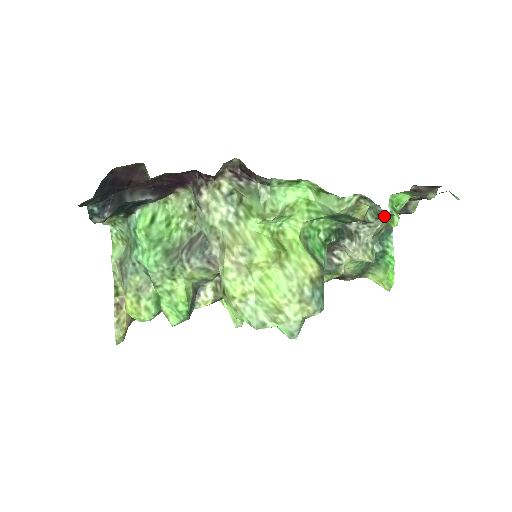
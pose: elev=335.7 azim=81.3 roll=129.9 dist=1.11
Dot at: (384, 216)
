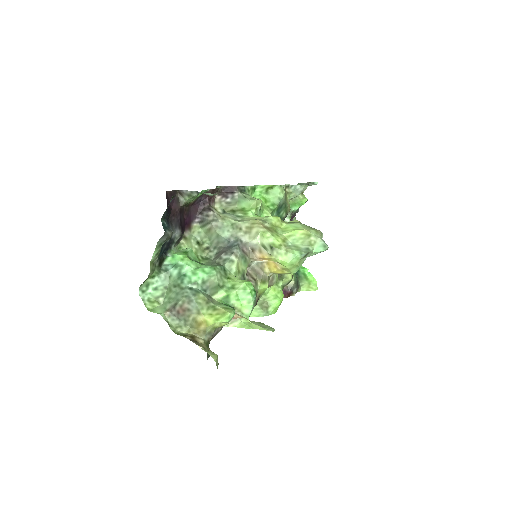
Dot at: (299, 198)
